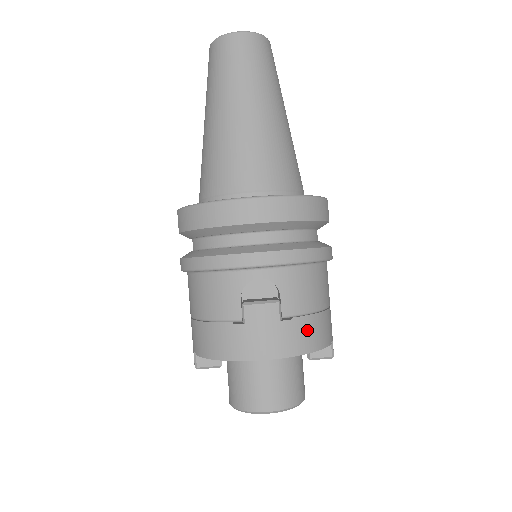
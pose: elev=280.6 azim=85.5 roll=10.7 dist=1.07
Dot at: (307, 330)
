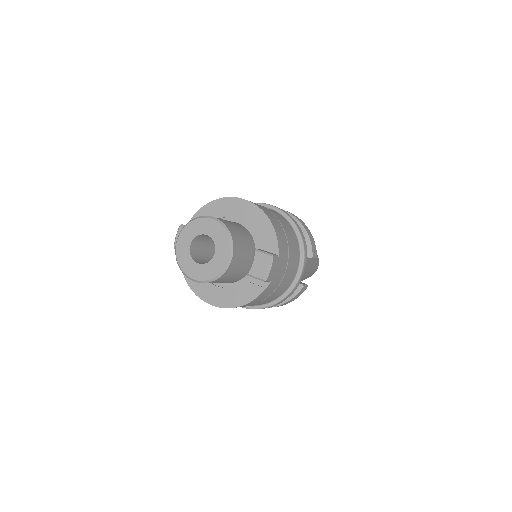
Dot at: (273, 218)
